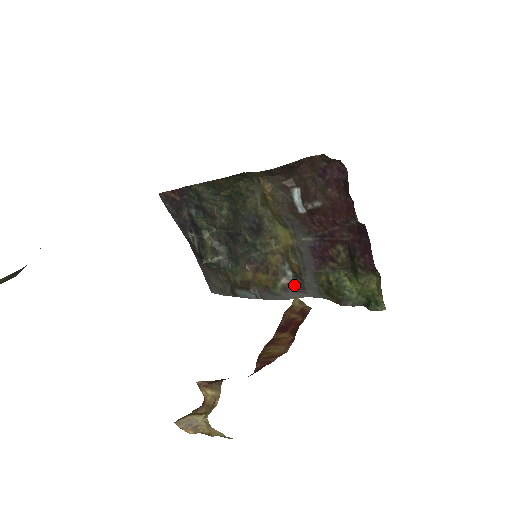
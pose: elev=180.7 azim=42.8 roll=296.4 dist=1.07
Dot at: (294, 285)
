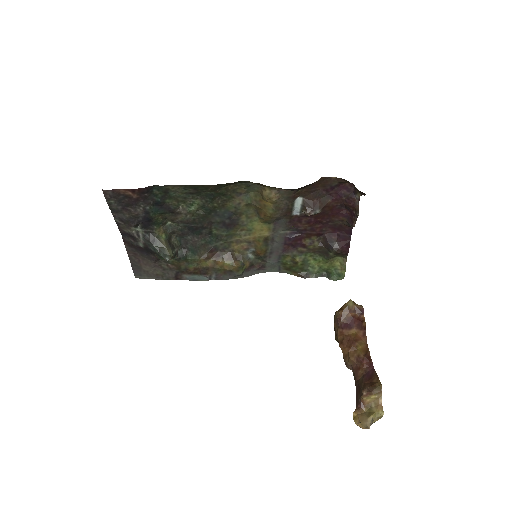
Dot at: (254, 265)
